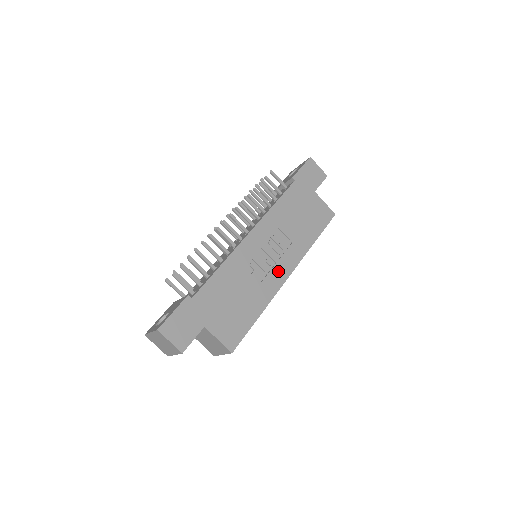
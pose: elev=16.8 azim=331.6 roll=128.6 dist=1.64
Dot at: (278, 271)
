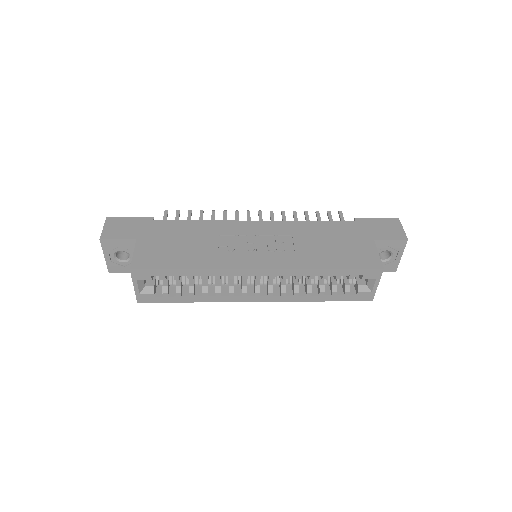
Dot at: (251, 258)
